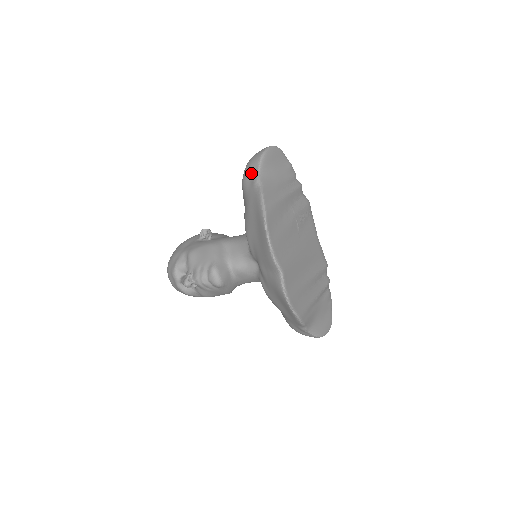
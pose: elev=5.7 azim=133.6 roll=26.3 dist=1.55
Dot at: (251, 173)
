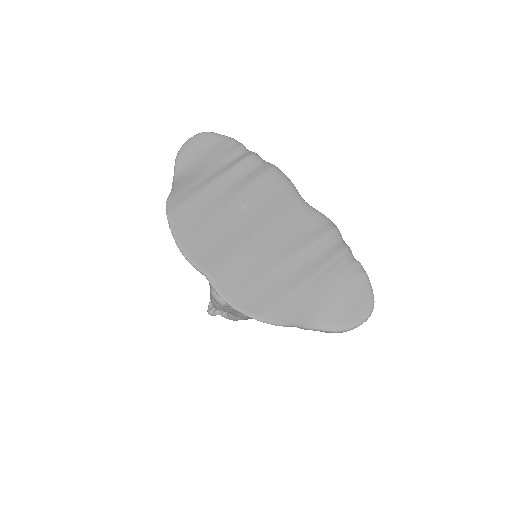
Dot at: occluded
